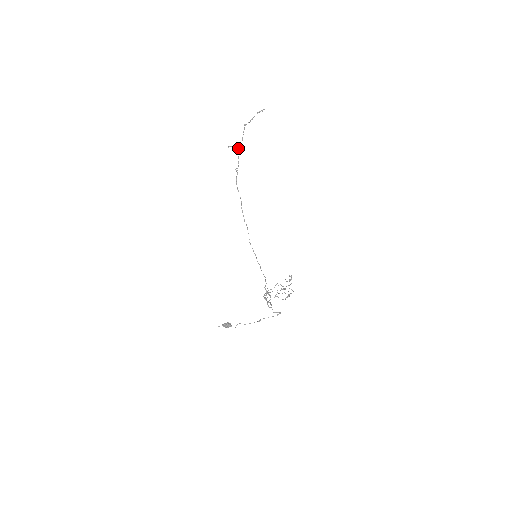
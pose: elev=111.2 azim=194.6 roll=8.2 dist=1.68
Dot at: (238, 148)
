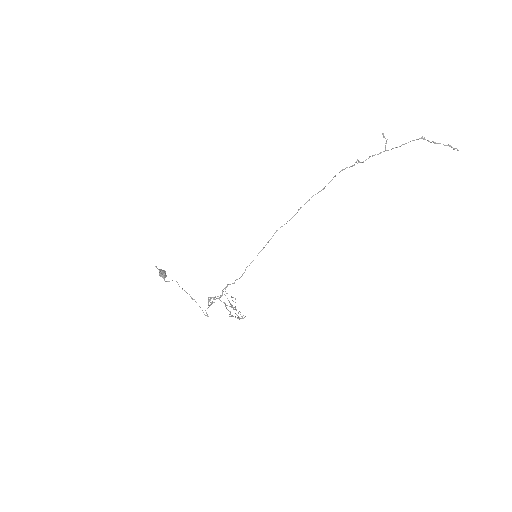
Dot at: occluded
